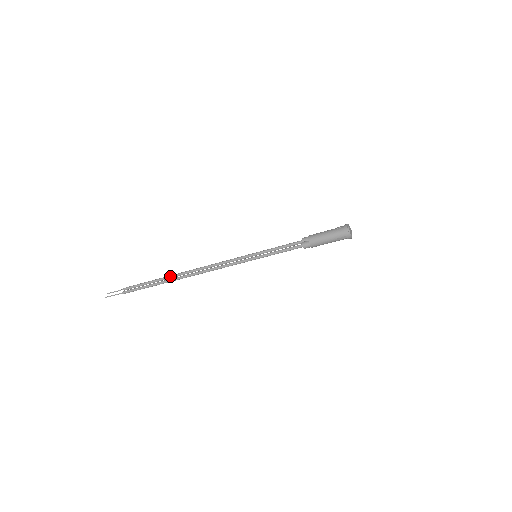
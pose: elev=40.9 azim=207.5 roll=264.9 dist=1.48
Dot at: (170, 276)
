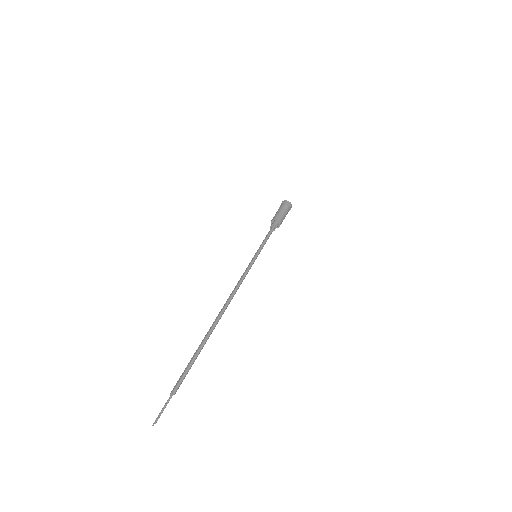
Dot at: occluded
